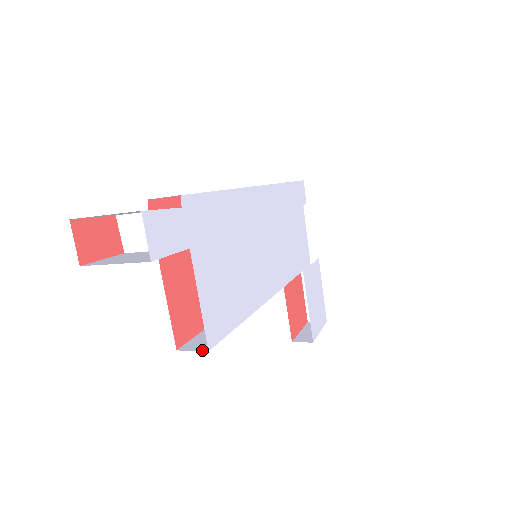
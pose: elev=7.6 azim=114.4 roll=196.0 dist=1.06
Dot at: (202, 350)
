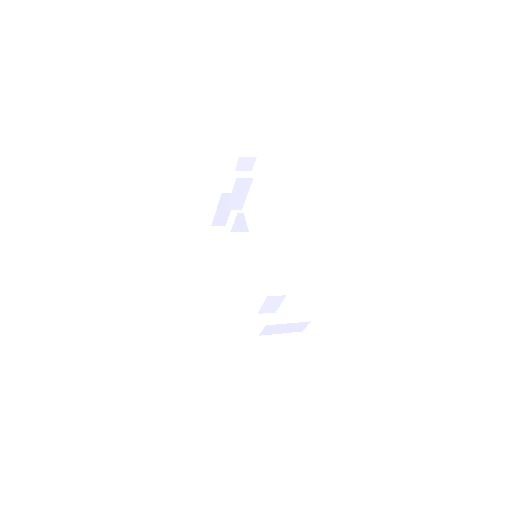
Dot at: occluded
